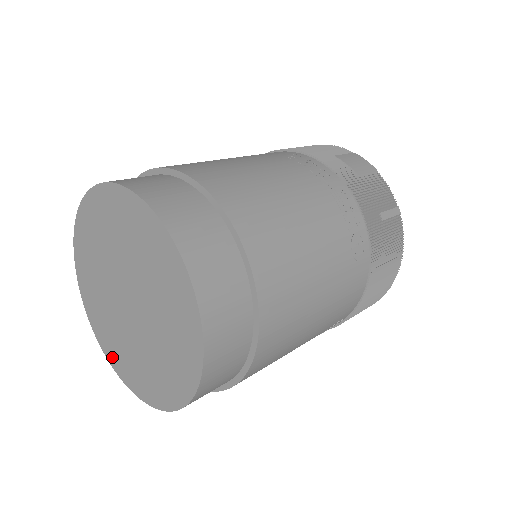
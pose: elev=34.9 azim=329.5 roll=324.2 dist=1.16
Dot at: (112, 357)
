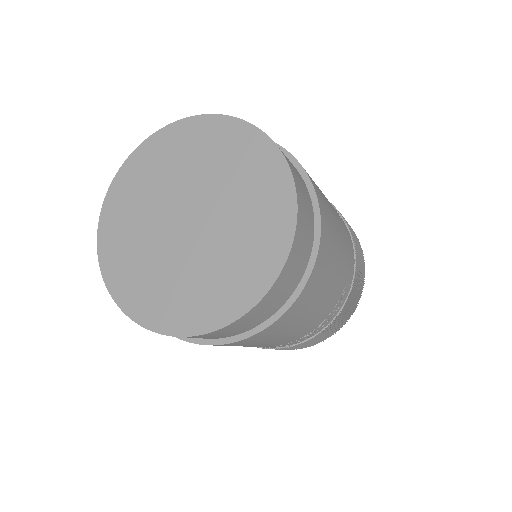
Dot at: (163, 319)
